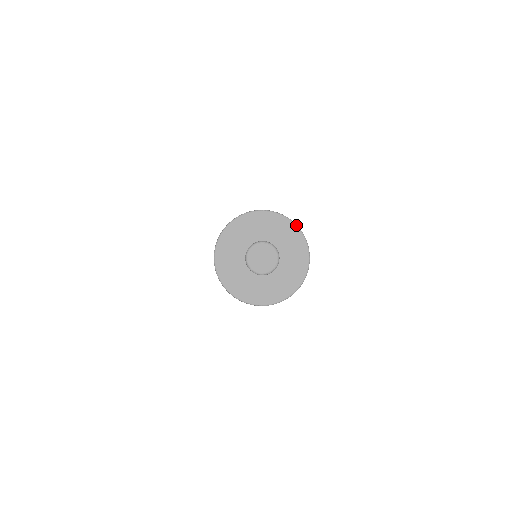
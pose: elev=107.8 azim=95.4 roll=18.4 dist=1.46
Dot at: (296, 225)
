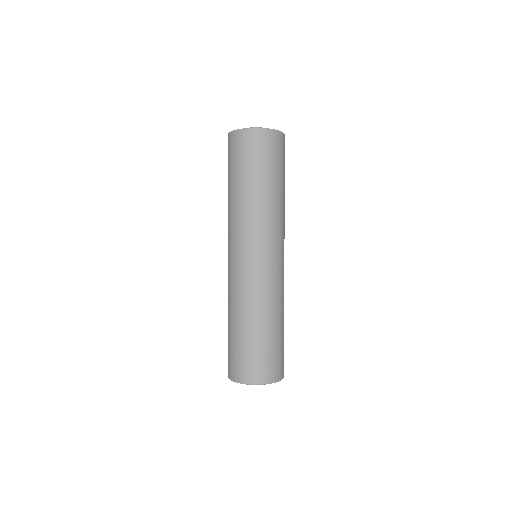
Dot at: occluded
